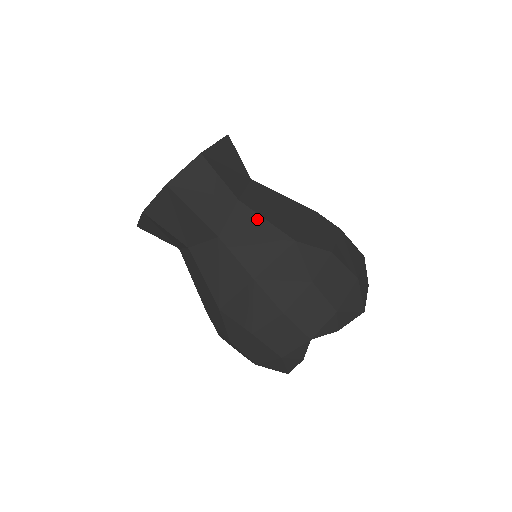
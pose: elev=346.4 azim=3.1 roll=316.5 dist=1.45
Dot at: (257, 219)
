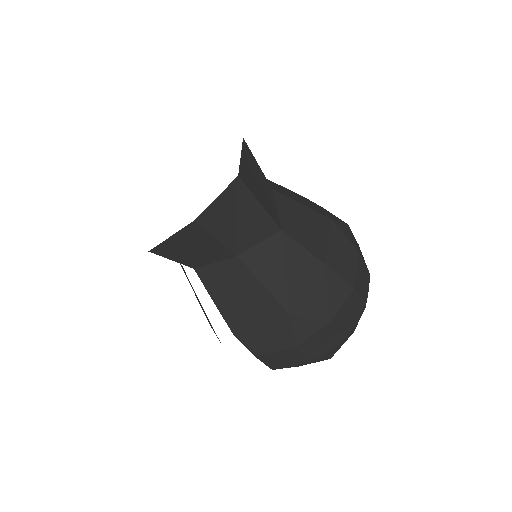
Dot at: (297, 205)
